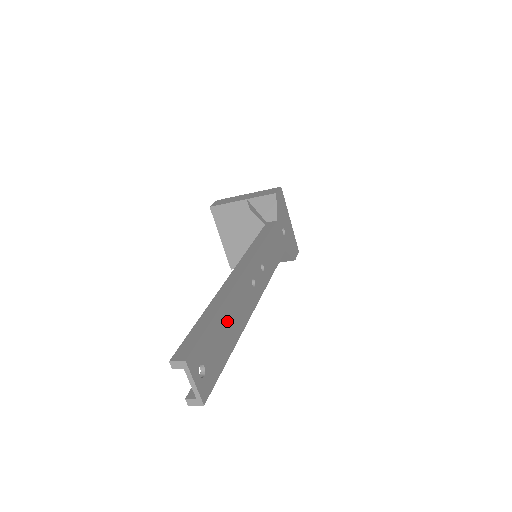
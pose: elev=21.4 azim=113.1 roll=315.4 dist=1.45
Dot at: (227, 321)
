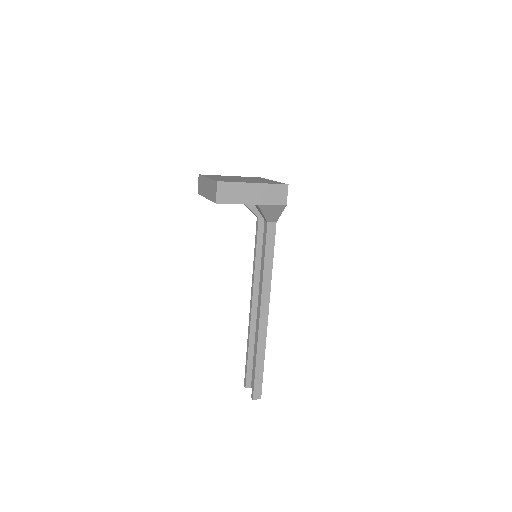
Dot at: occluded
